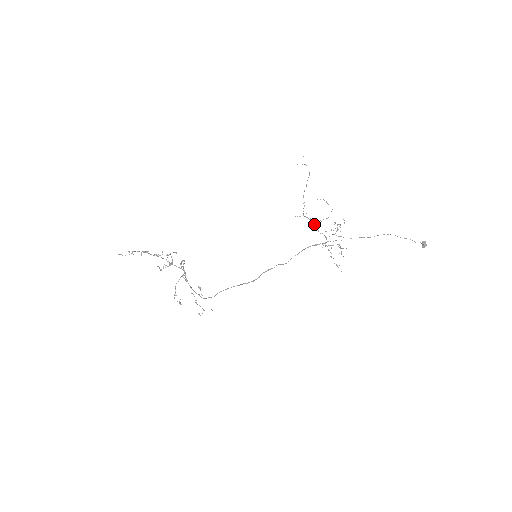
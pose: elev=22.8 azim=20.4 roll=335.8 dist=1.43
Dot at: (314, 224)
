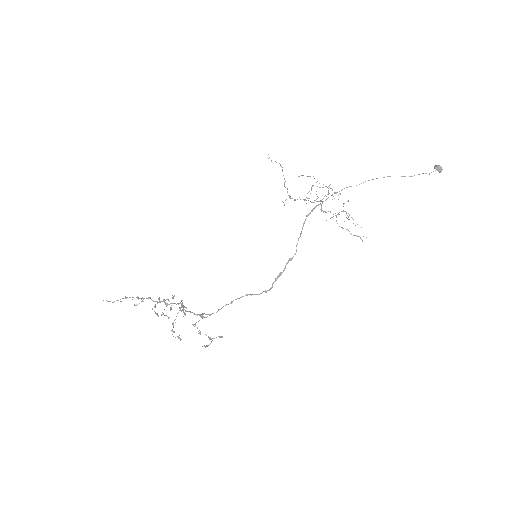
Dot at: occluded
